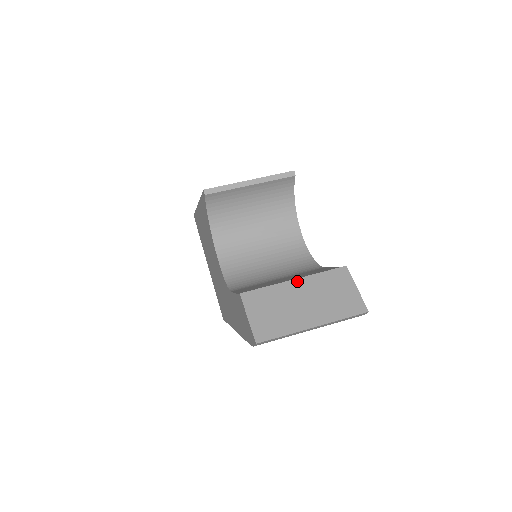
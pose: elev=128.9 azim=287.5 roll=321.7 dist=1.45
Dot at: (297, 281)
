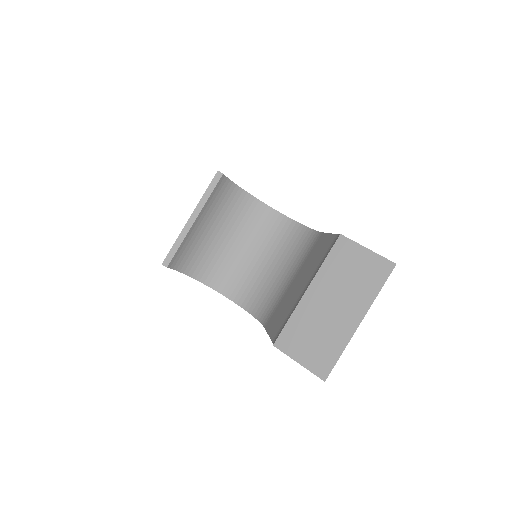
Dot at: (310, 290)
